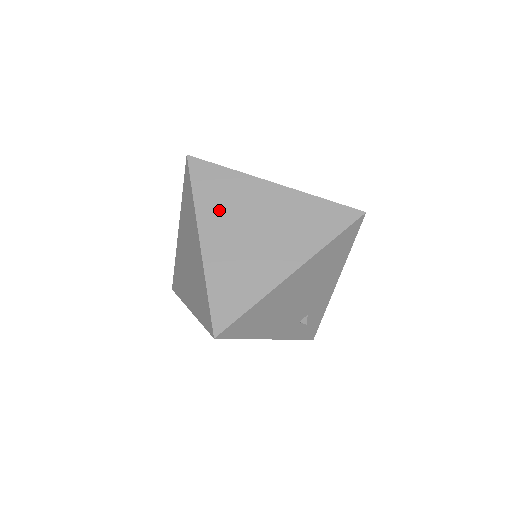
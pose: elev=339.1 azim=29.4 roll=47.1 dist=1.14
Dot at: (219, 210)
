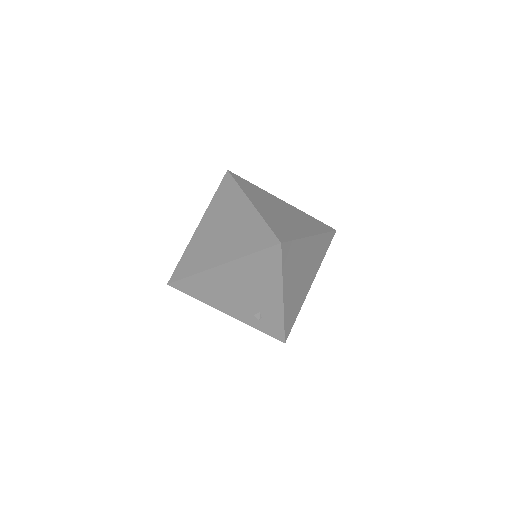
Dot at: (217, 210)
